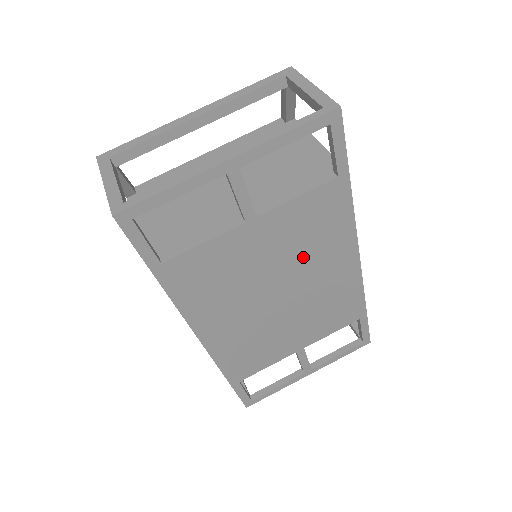
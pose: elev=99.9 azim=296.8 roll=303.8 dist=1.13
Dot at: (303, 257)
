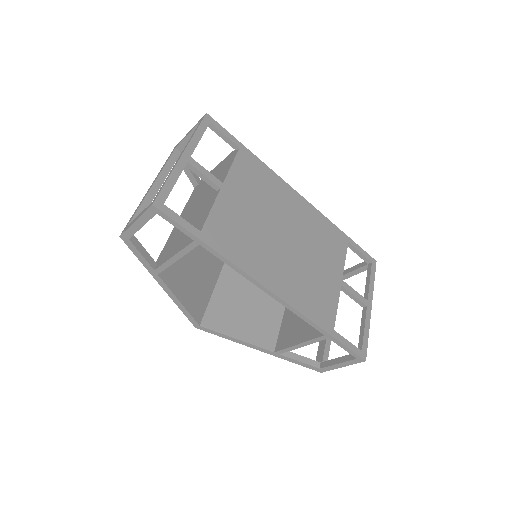
Dot at: (270, 203)
